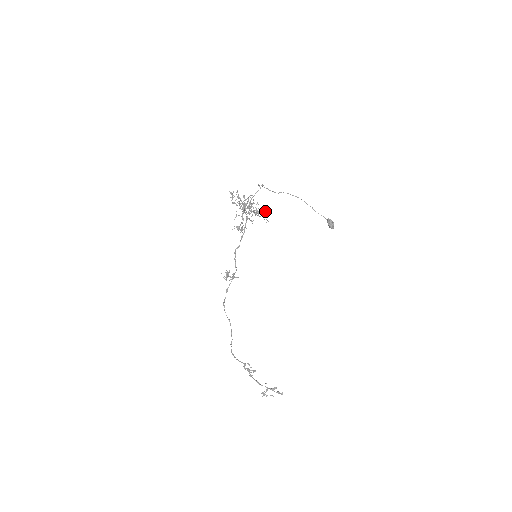
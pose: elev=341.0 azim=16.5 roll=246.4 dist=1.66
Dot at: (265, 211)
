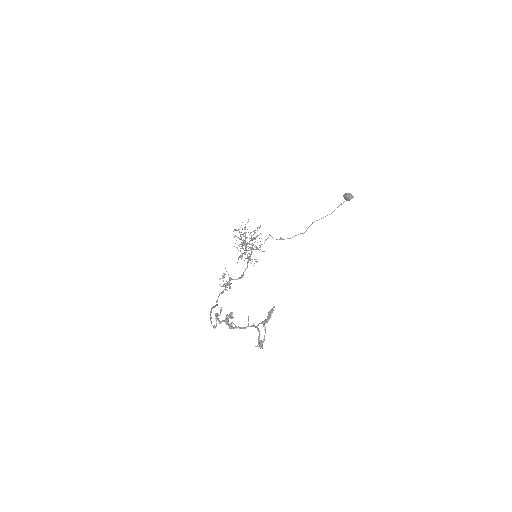
Dot at: (248, 221)
